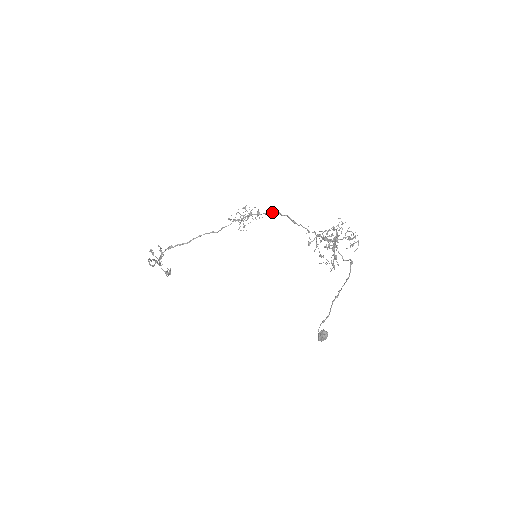
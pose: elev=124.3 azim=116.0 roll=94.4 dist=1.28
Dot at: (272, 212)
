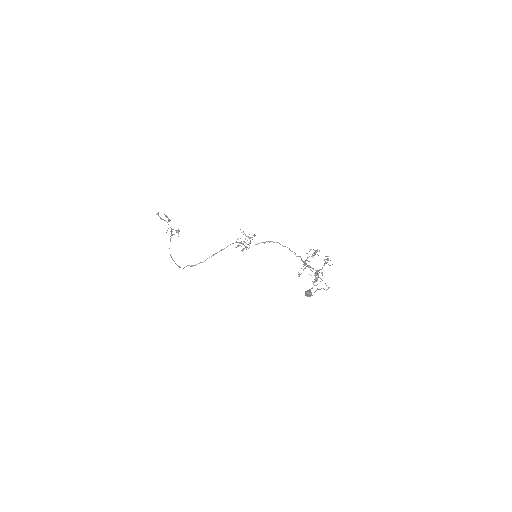
Dot at: occluded
